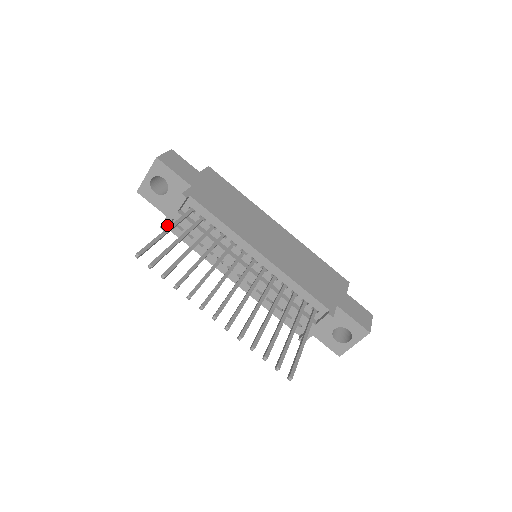
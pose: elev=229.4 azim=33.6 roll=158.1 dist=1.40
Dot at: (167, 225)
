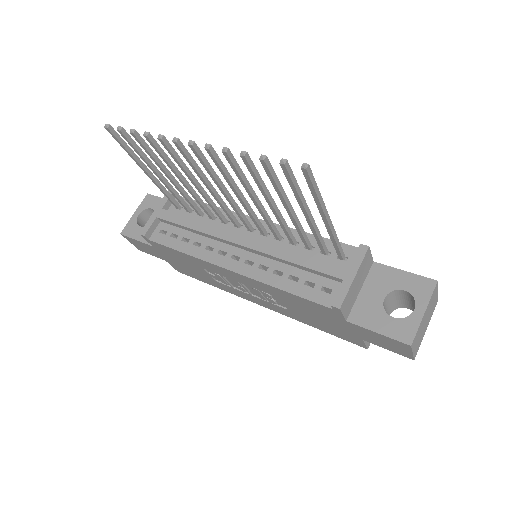
Dot at: (148, 228)
